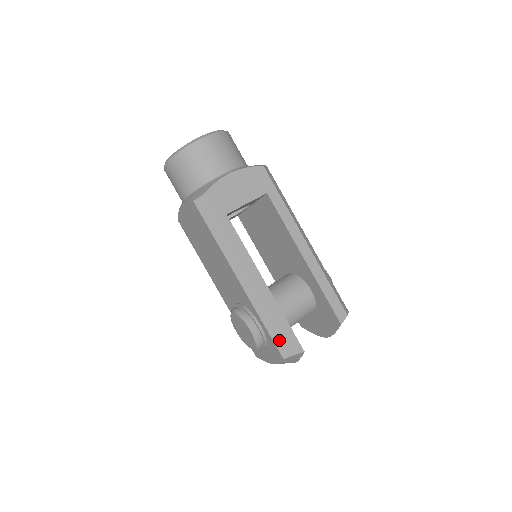
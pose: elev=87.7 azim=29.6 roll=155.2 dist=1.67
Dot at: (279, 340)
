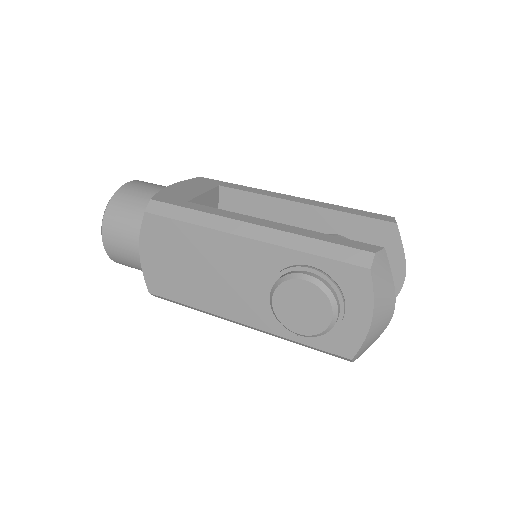
Dot at: (344, 253)
